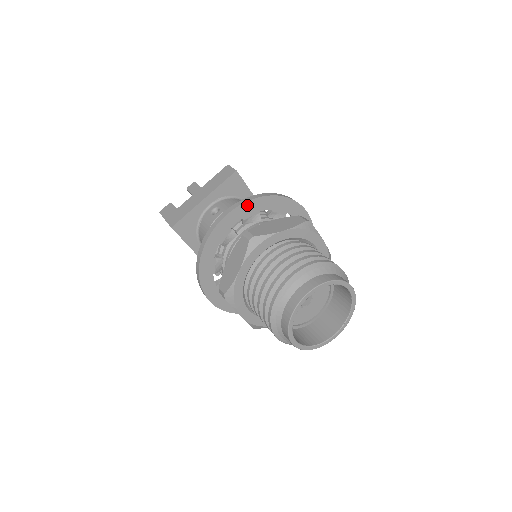
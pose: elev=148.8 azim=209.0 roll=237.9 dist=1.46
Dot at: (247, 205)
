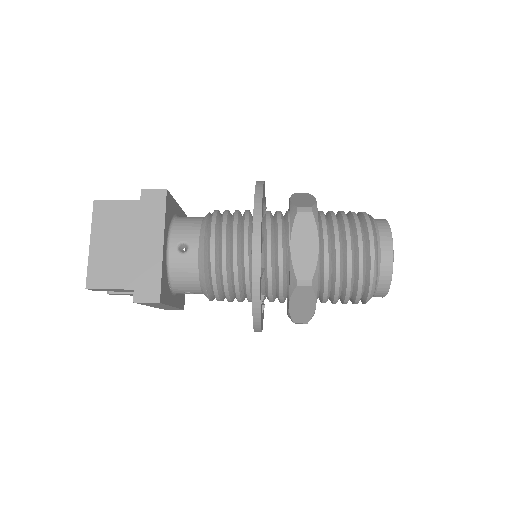
Dot at: (265, 199)
